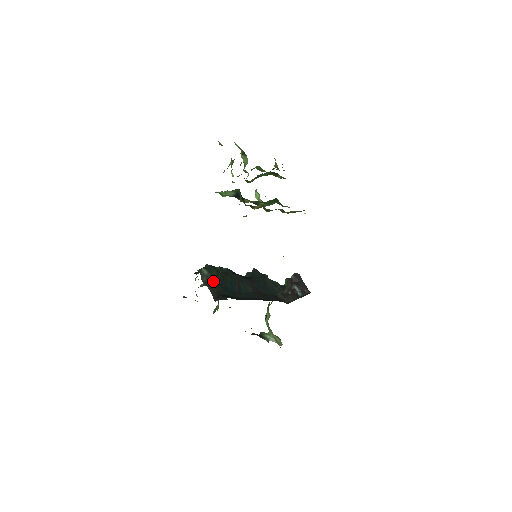
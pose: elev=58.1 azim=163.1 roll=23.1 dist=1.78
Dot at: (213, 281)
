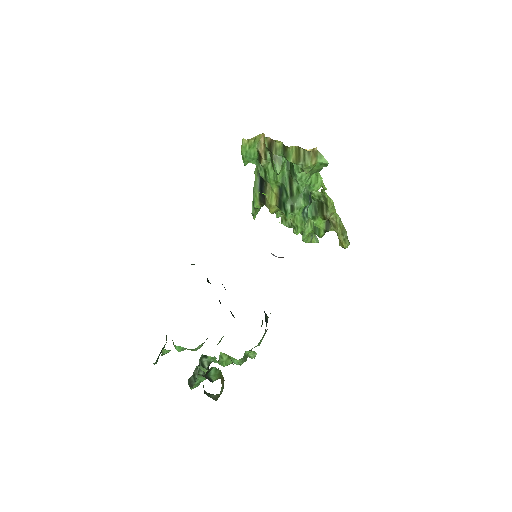
Dot at: occluded
